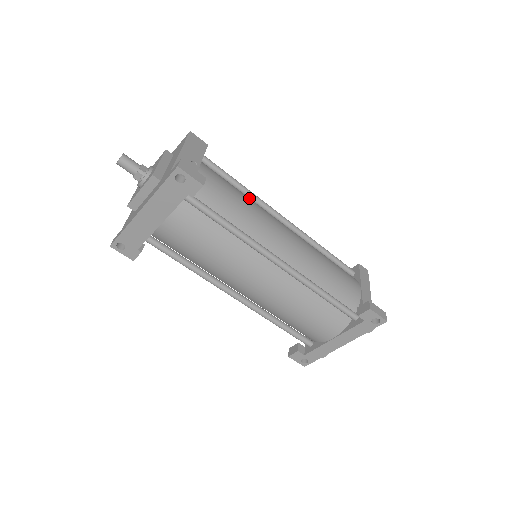
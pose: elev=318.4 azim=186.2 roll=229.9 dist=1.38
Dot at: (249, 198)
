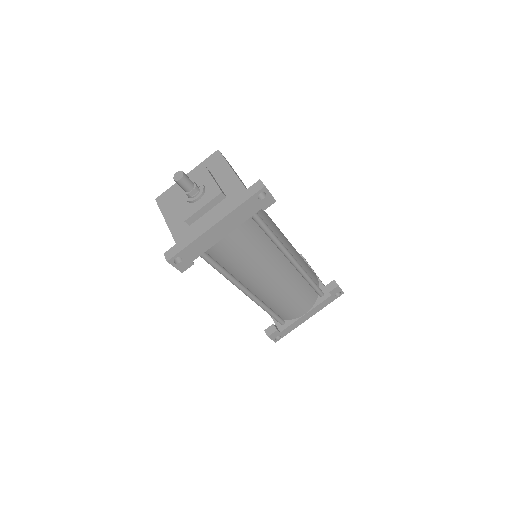
Dot at: occluded
